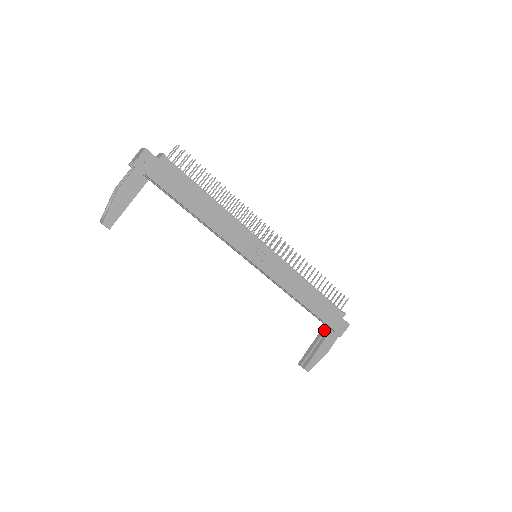
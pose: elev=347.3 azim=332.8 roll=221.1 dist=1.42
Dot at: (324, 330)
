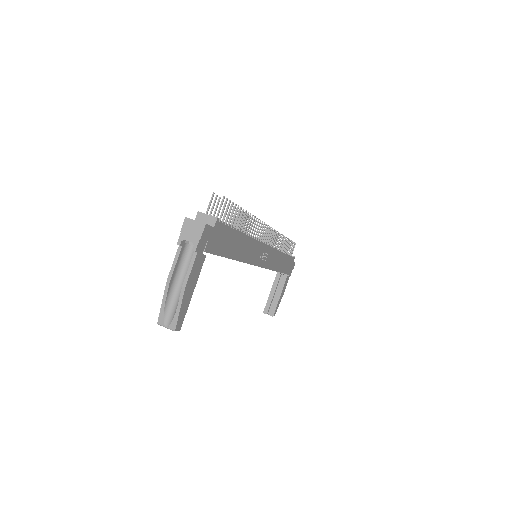
Dot at: (279, 277)
